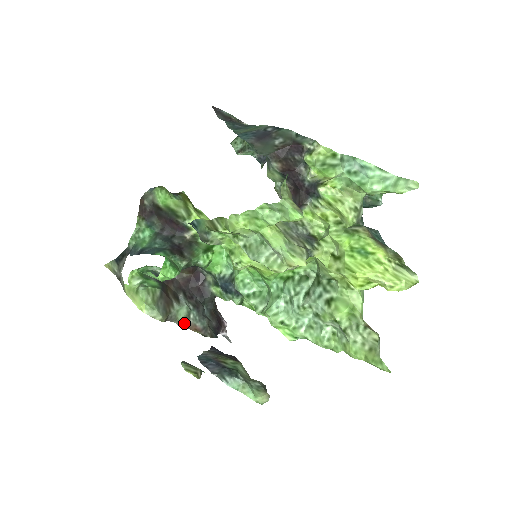
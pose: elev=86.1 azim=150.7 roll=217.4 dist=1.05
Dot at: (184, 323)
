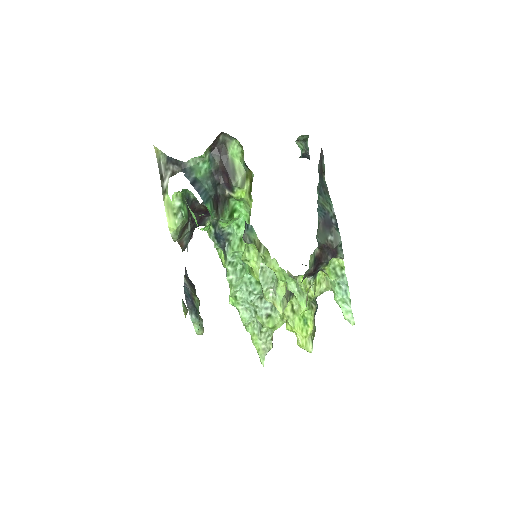
Dot at: (180, 240)
